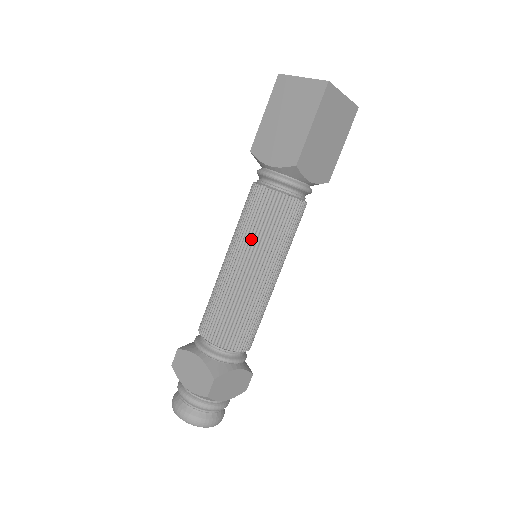
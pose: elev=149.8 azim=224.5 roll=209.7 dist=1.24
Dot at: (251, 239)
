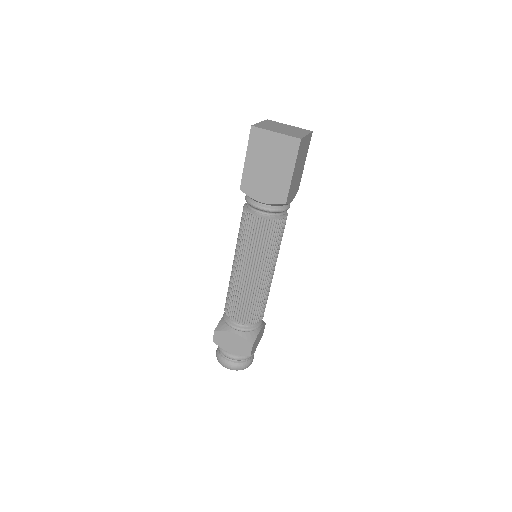
Dot at: (258, 255)
